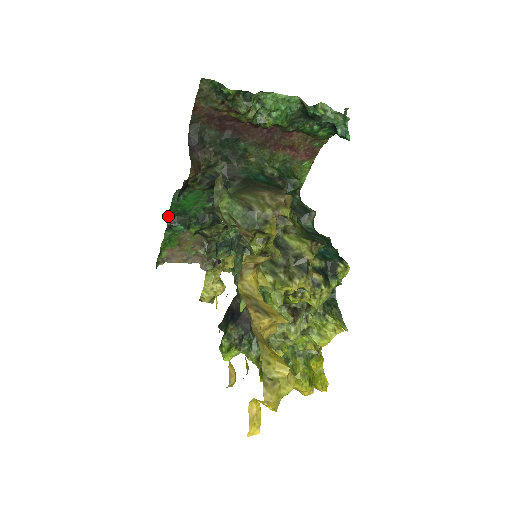
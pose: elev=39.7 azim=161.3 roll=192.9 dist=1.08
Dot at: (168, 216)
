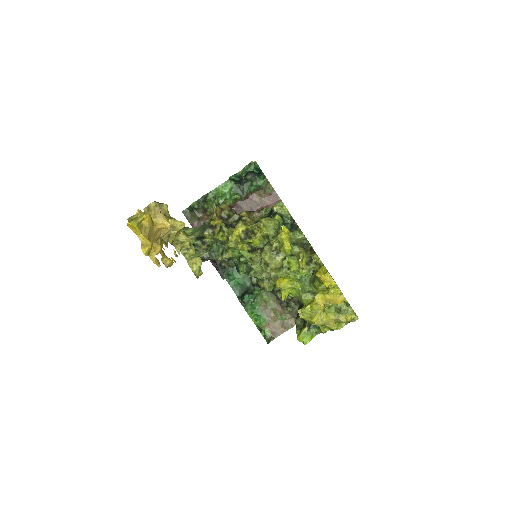
Dot at: (238, 297)
